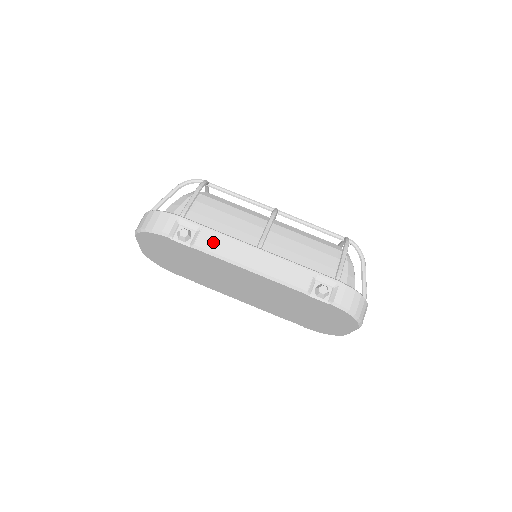
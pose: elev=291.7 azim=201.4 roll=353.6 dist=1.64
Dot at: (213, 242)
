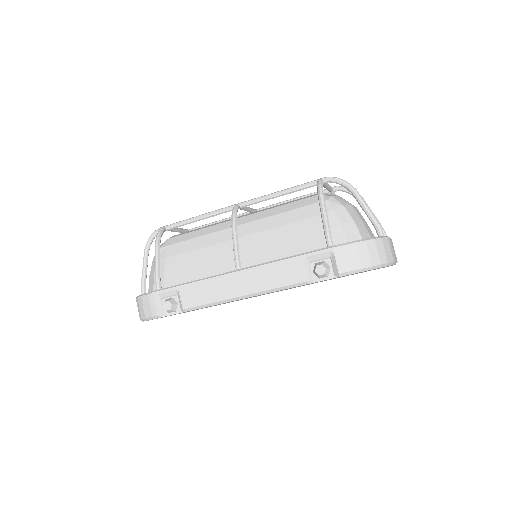
Dot at: (196, 295)
